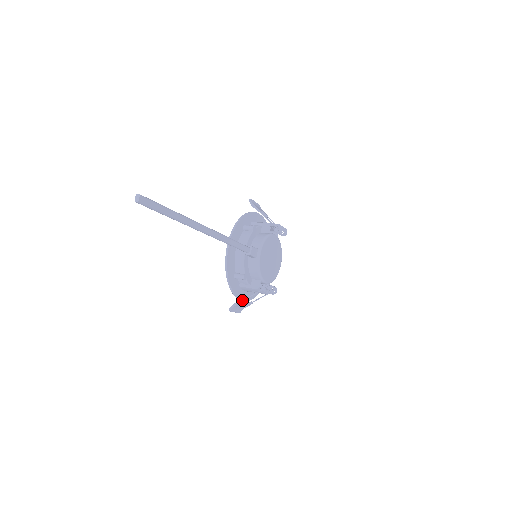
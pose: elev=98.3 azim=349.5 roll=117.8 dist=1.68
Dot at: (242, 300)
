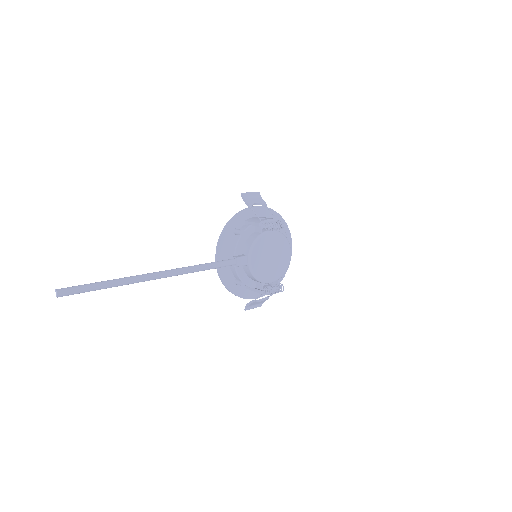
Dot at: (252, 301)
